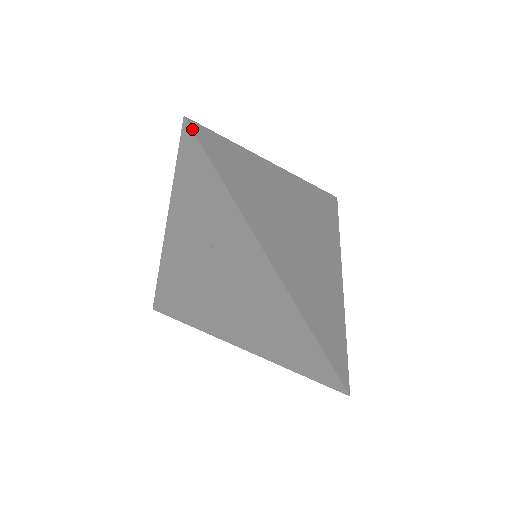
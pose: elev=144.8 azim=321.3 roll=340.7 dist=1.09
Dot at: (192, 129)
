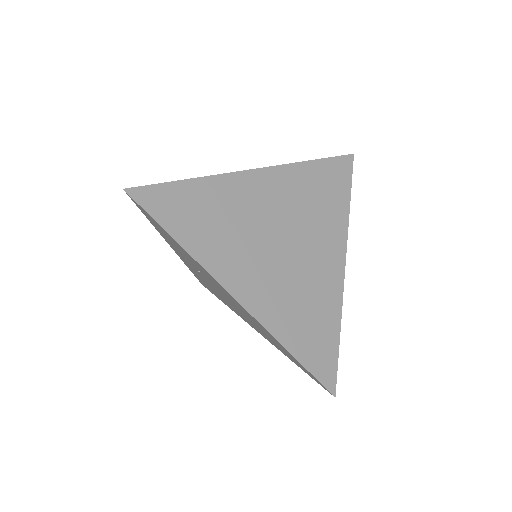
Dot at: (134, 199)
